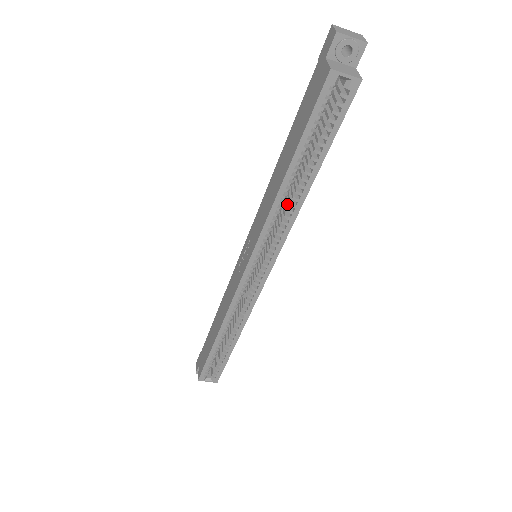
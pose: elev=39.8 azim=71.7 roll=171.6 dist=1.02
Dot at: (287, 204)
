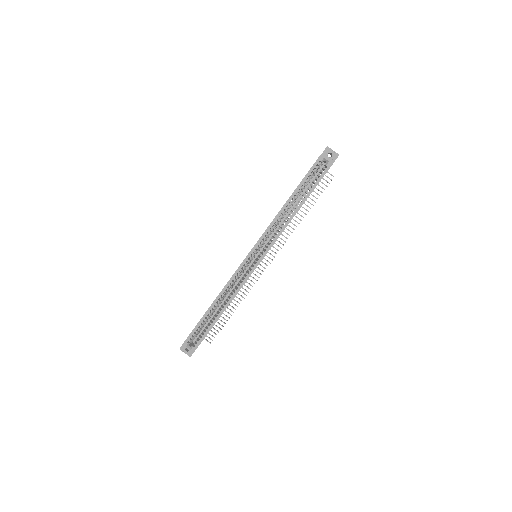
Dot at: (284, 220)
